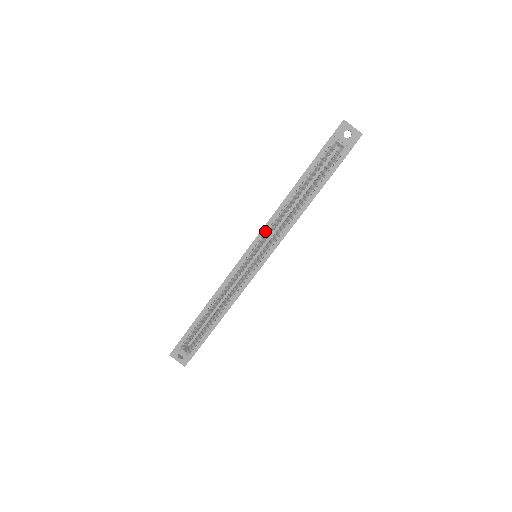
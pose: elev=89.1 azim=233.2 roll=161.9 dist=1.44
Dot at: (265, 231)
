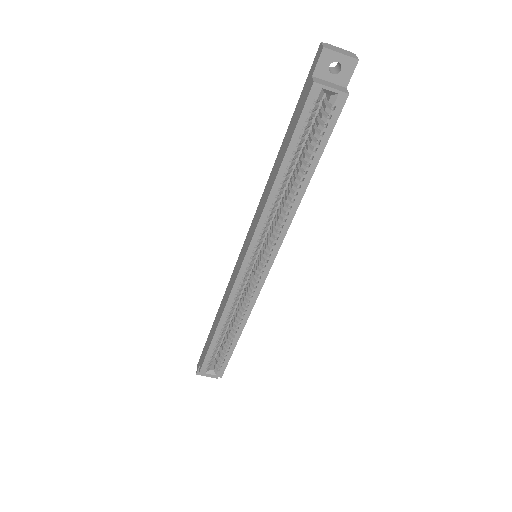
Dot at: (259, 233)
